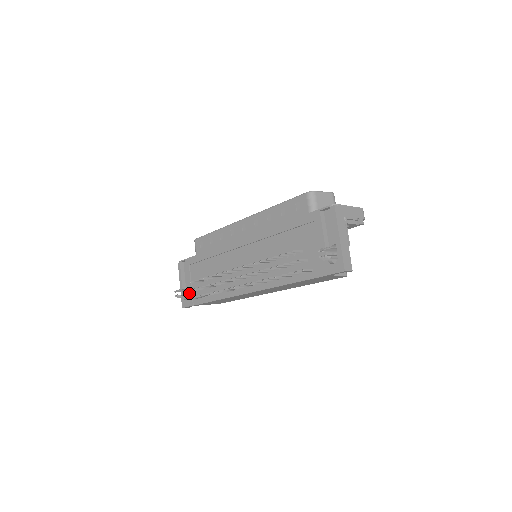
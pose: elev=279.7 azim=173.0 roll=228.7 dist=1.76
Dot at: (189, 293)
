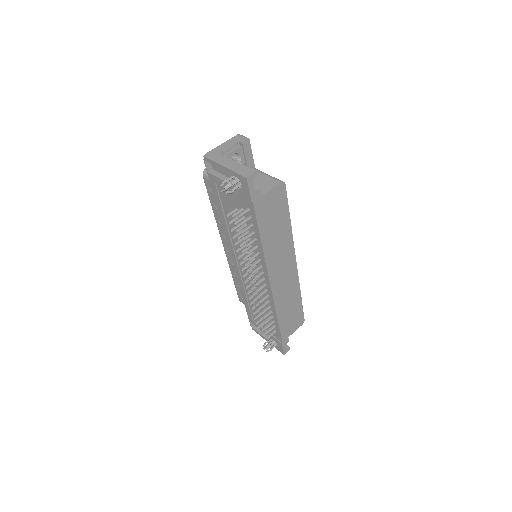
Dot at: occluded
